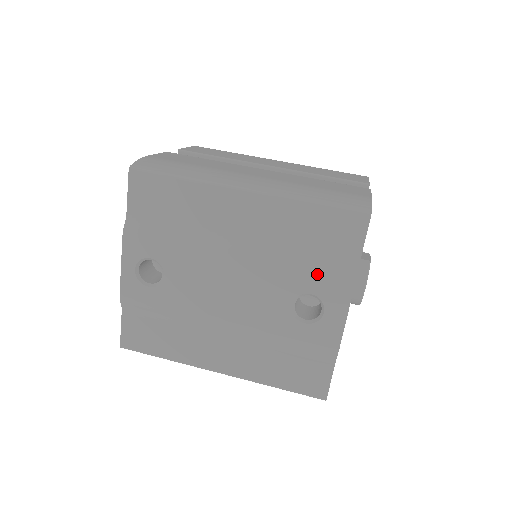
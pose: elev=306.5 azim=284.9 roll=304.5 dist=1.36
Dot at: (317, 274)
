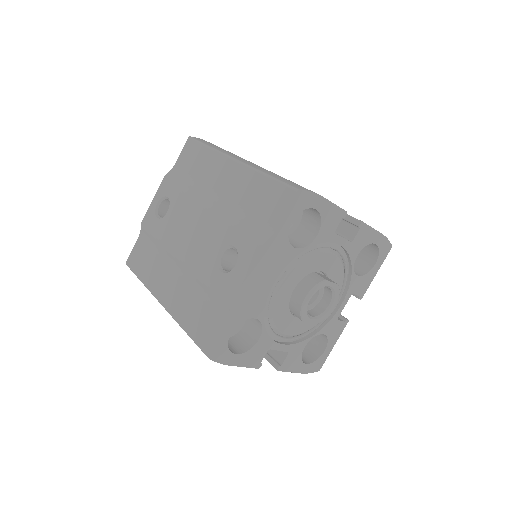
Dot at: (244, 230)
